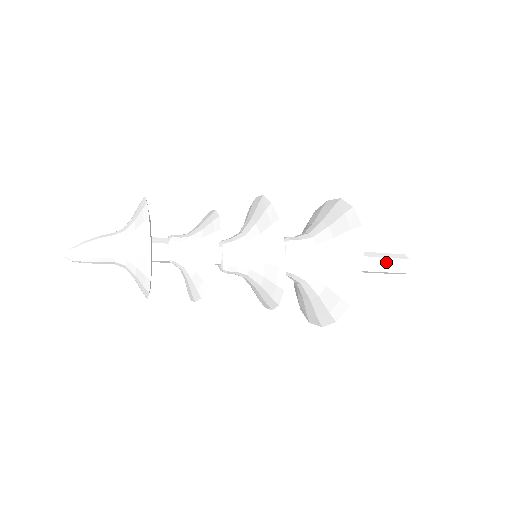
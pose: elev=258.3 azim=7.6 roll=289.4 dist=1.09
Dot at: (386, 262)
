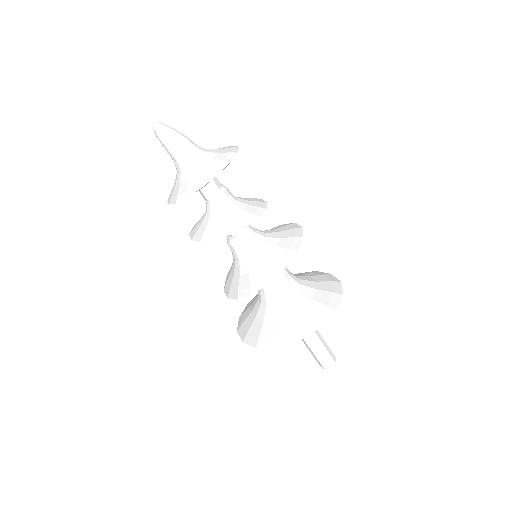
Dot at: (321, 349)
